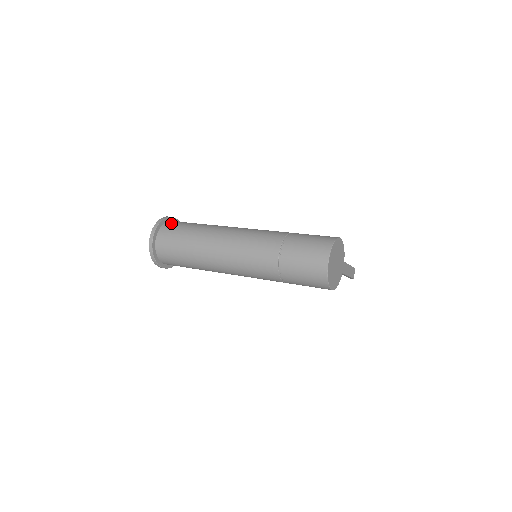
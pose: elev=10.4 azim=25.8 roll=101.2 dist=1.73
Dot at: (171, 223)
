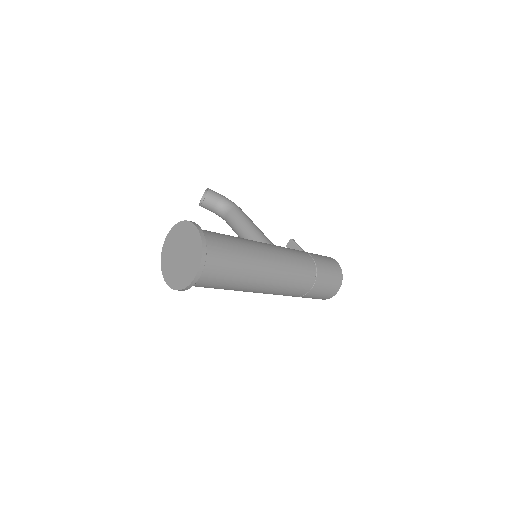
Dot at: (212, 249)
